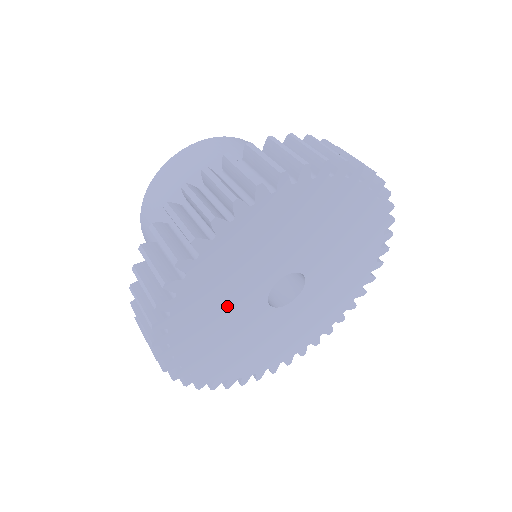
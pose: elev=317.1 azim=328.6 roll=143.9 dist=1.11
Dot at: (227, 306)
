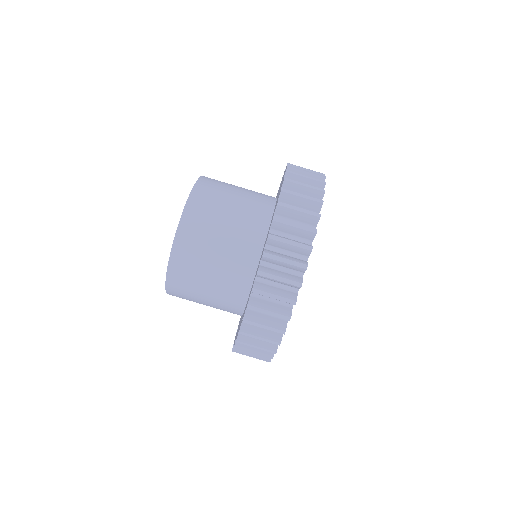
Dot at: occluded
